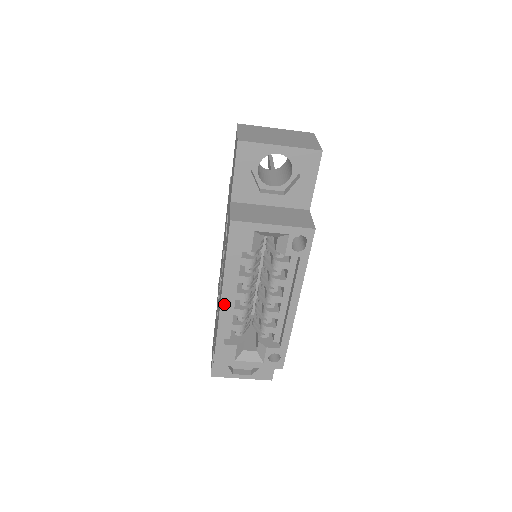
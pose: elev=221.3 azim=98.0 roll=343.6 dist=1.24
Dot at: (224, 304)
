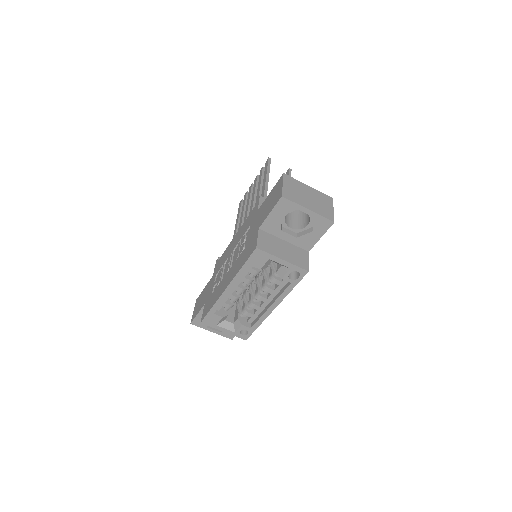
Dot at: (227, 291)
